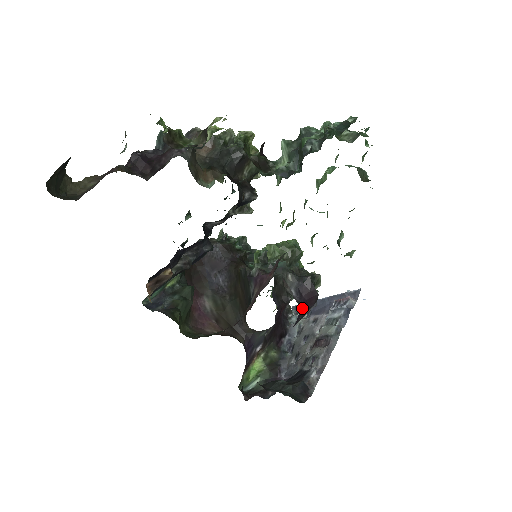
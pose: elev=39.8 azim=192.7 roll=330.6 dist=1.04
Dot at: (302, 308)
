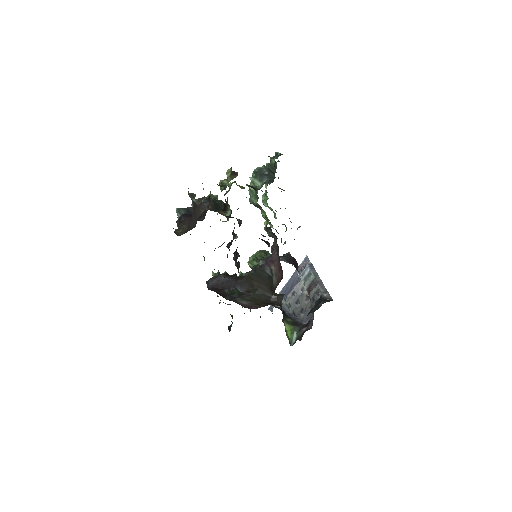
Dot at: (296, 268)
